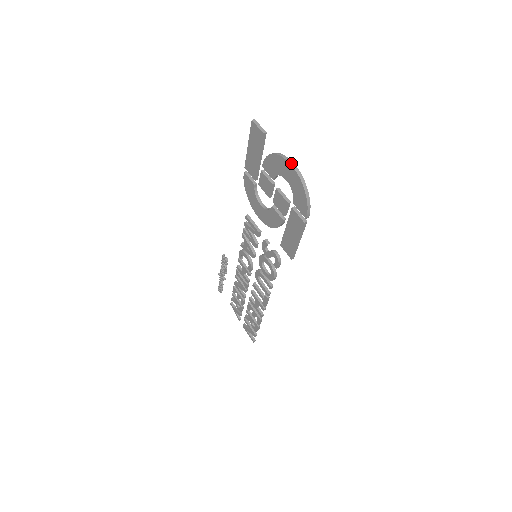
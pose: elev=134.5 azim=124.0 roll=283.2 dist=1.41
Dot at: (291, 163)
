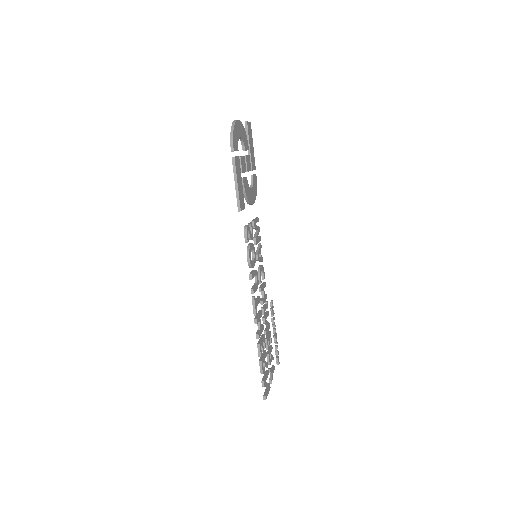
Dot at: (237, 120)
